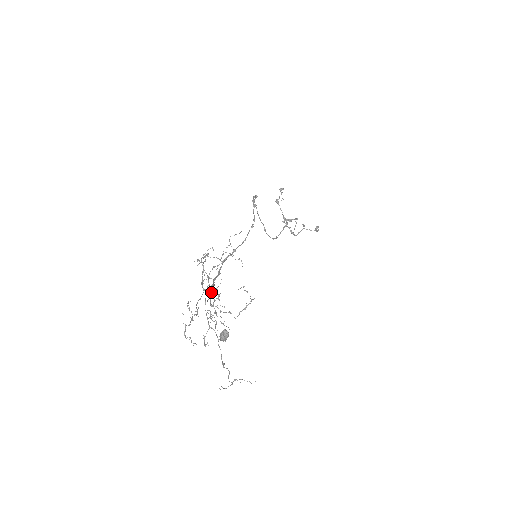
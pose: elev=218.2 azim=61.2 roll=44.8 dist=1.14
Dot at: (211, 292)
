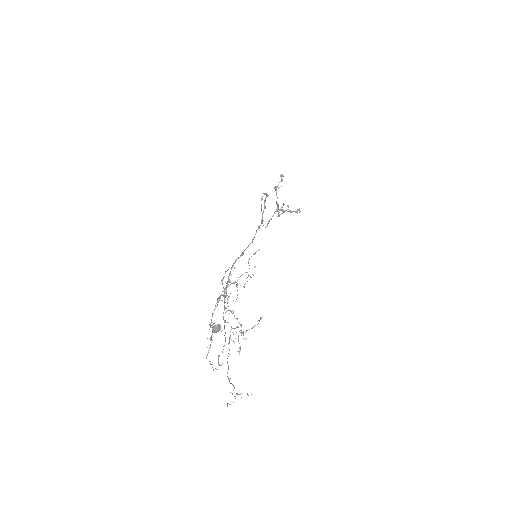
Dot at: (225, 307)
